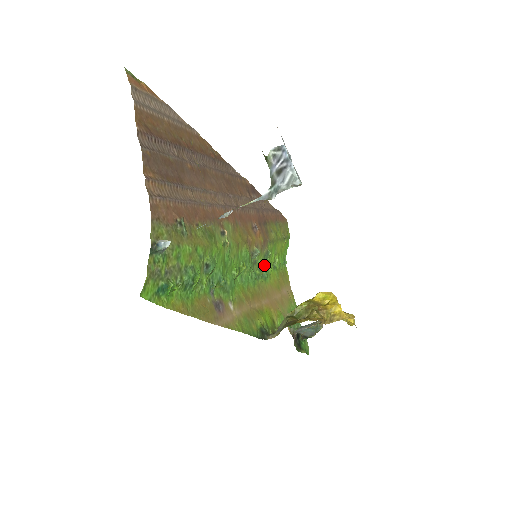
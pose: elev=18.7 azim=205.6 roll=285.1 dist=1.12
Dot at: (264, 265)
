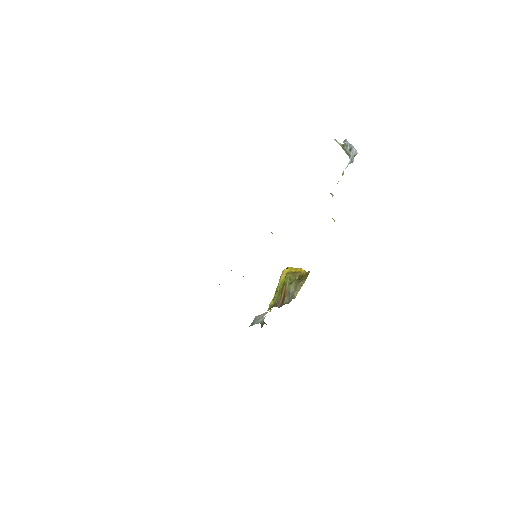
Dot at: occluded
